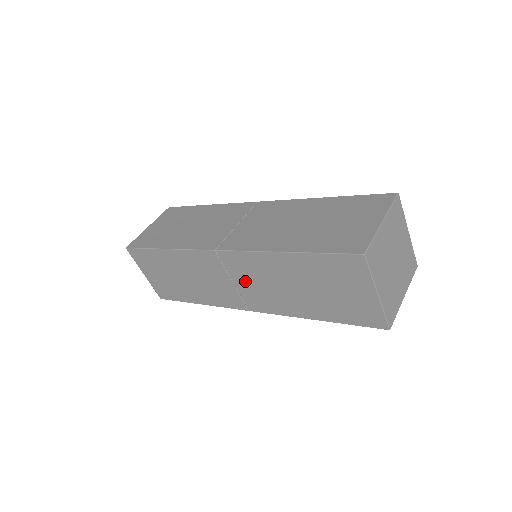
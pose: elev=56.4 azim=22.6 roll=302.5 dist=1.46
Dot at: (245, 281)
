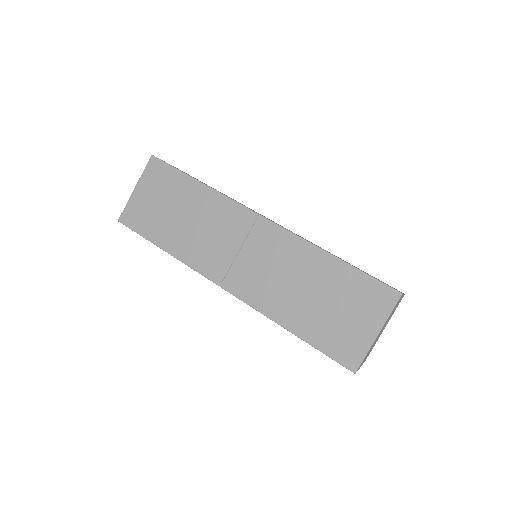
Dot at: occluded
